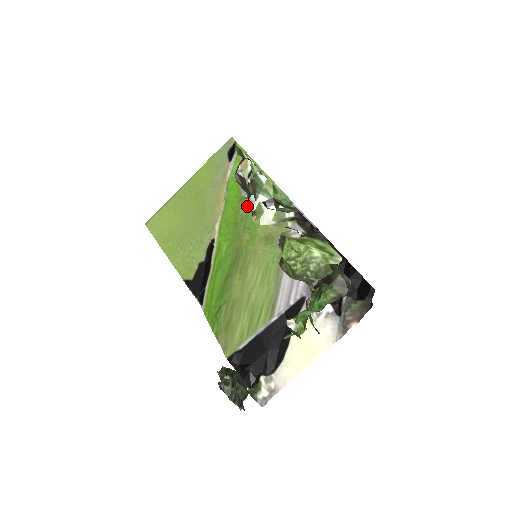
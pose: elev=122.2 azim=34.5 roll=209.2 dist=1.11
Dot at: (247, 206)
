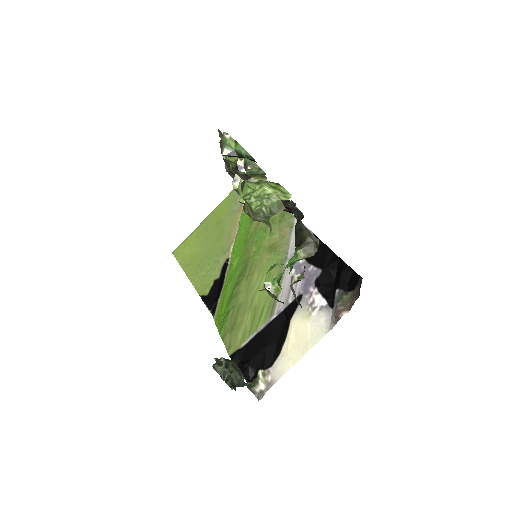
Dot at: (256, 224)
